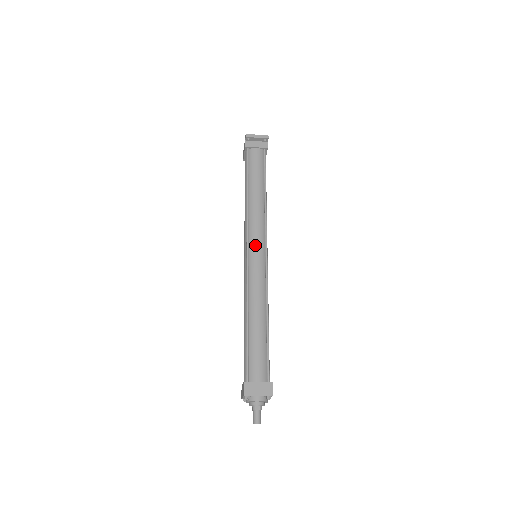
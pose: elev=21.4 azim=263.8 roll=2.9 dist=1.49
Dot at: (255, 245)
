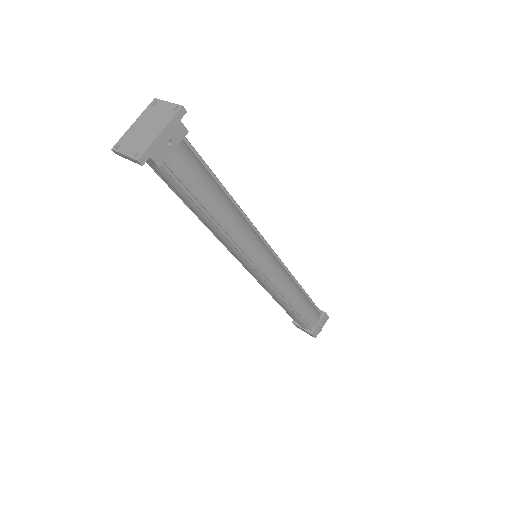
Dot at: occluded
